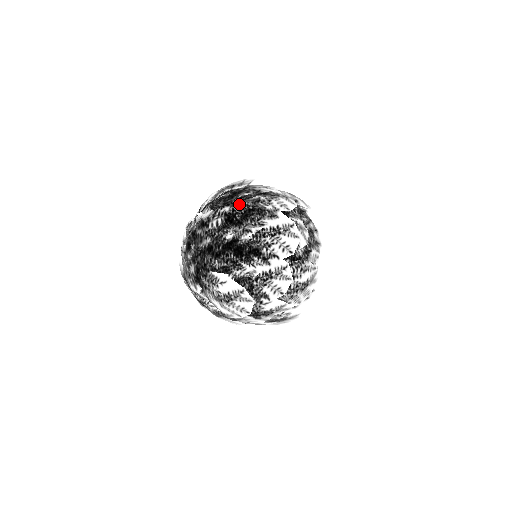
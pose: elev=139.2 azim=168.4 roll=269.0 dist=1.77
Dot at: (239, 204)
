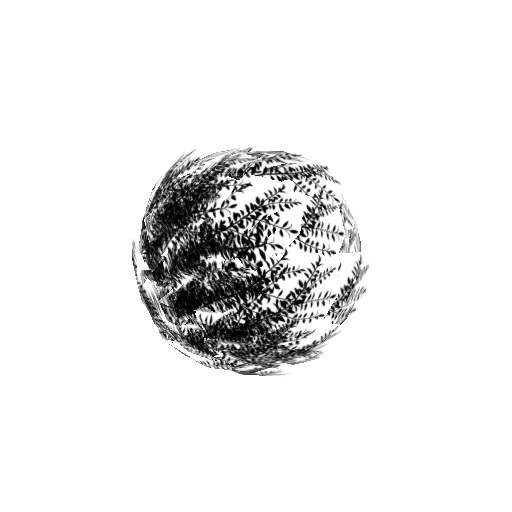
Dot at: (290, 293)
